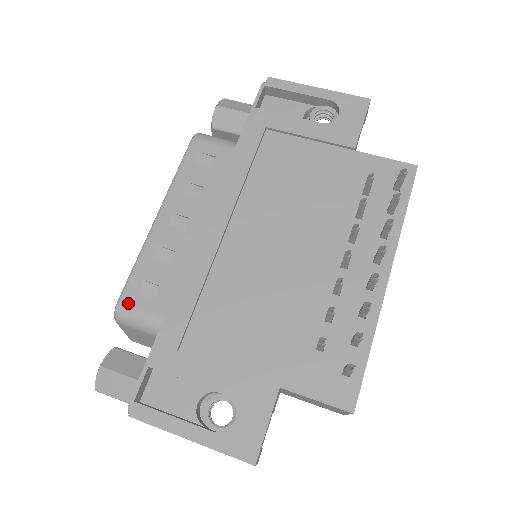
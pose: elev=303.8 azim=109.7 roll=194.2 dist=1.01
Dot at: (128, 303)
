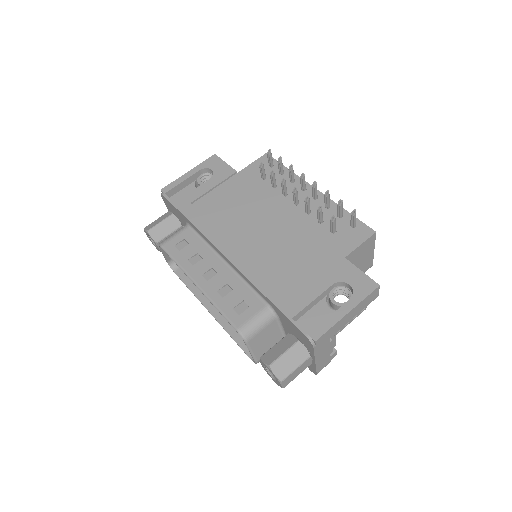
Dot at: (241, 323)
